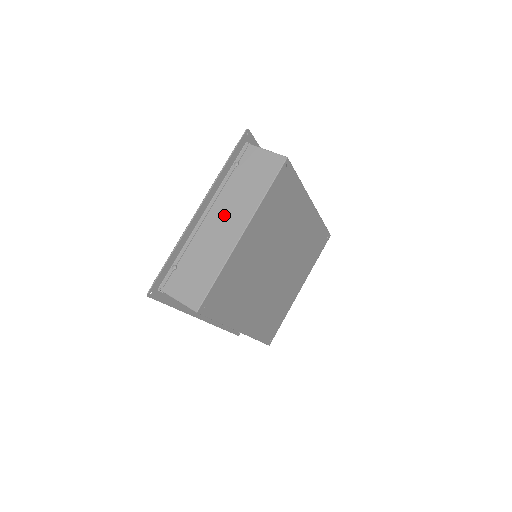
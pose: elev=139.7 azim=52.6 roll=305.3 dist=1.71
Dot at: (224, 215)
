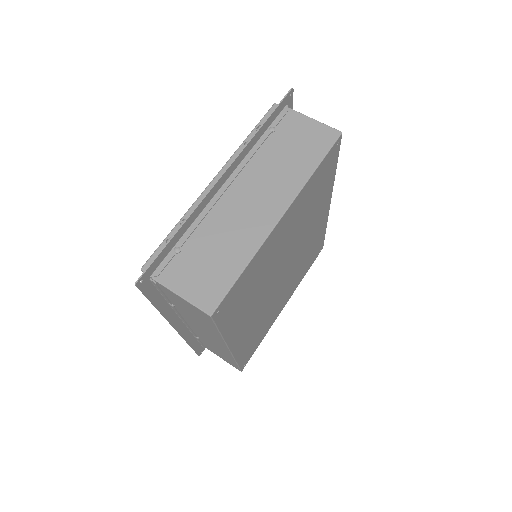
Dot at: (254, 190)
